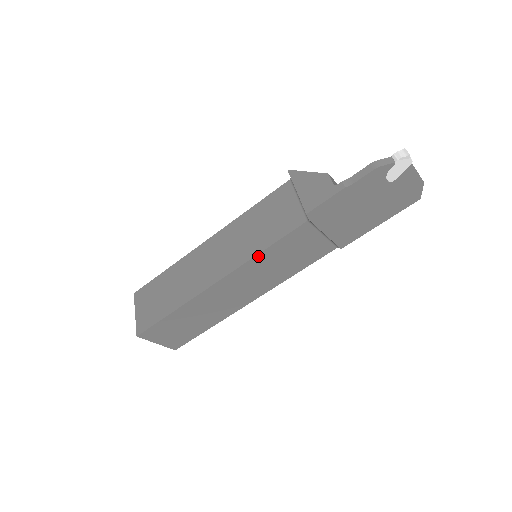
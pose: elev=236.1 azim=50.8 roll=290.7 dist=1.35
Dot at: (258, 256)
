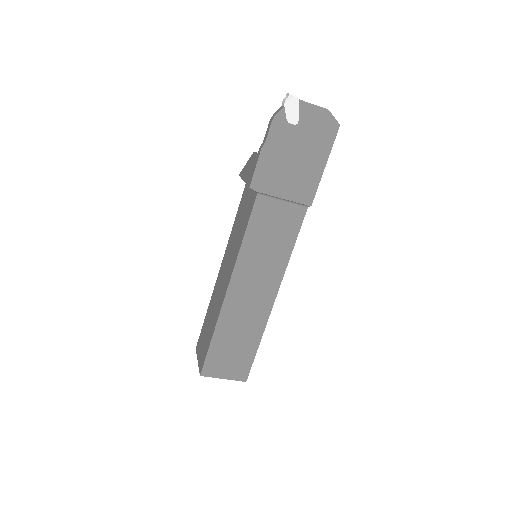
Dot at: (243, 247)
